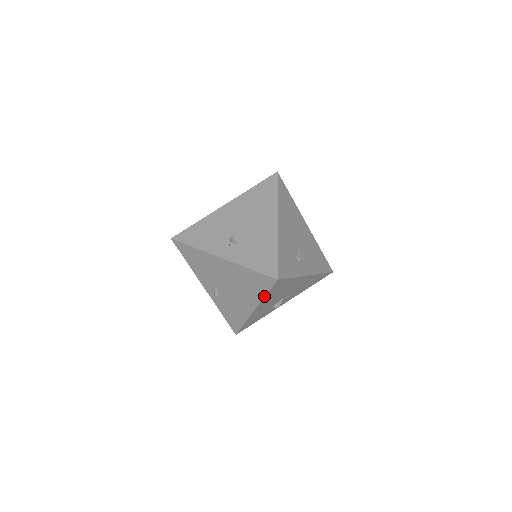
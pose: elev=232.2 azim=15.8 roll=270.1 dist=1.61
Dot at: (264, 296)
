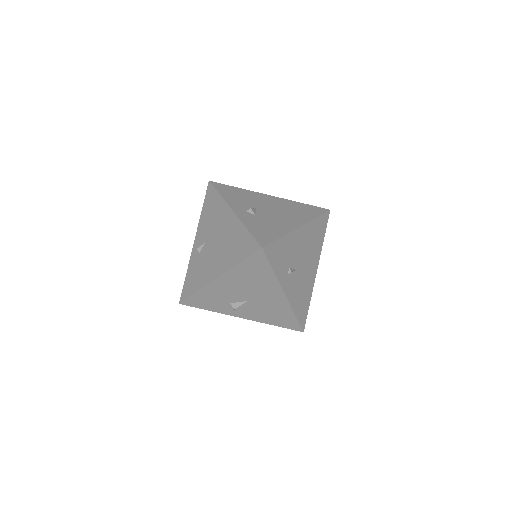
Dot at: (237, 264)
